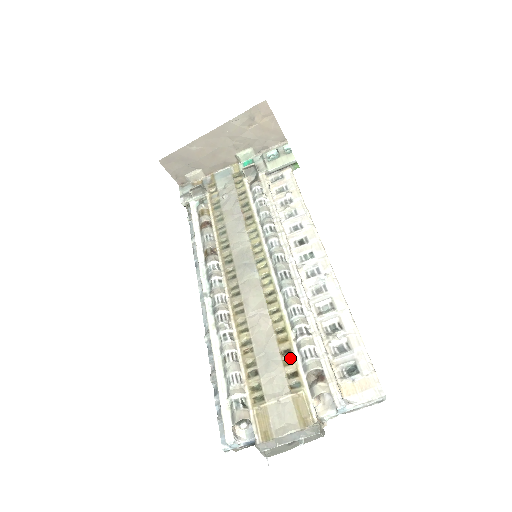
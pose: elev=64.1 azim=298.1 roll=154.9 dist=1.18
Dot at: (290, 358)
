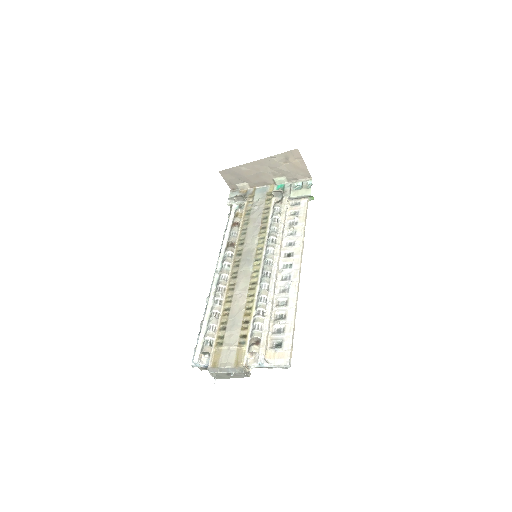
Dot at: (247, 326)
